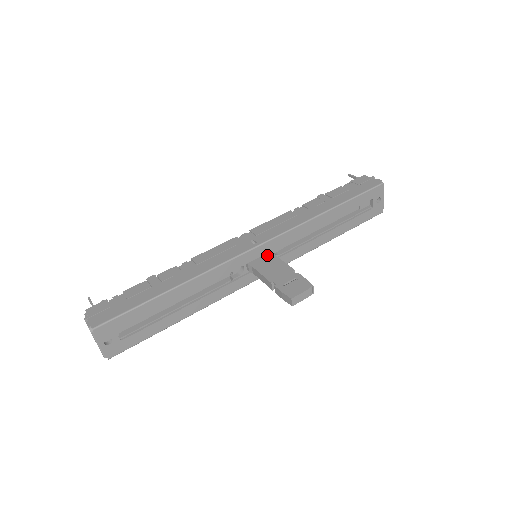
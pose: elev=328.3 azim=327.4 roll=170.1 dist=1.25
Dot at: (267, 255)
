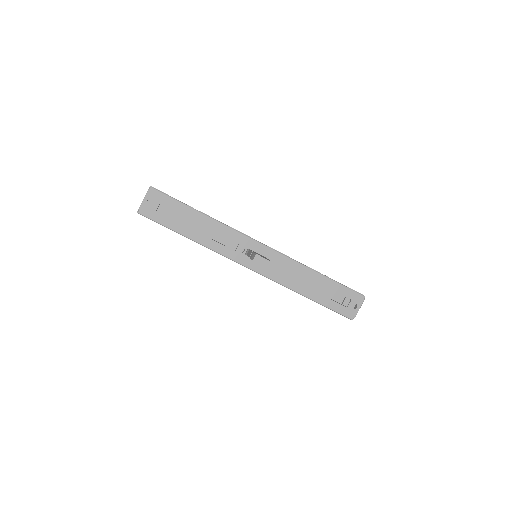
Dot at: occluded
